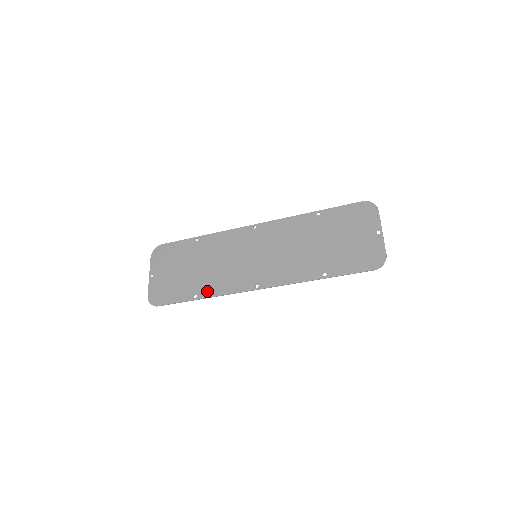
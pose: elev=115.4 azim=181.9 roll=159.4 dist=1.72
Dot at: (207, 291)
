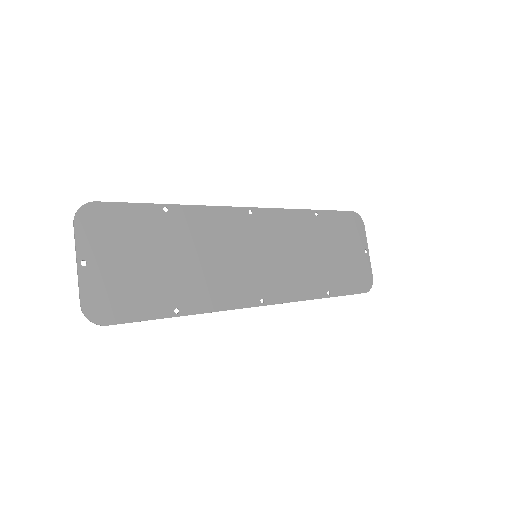
Dot at: (195, 303)
